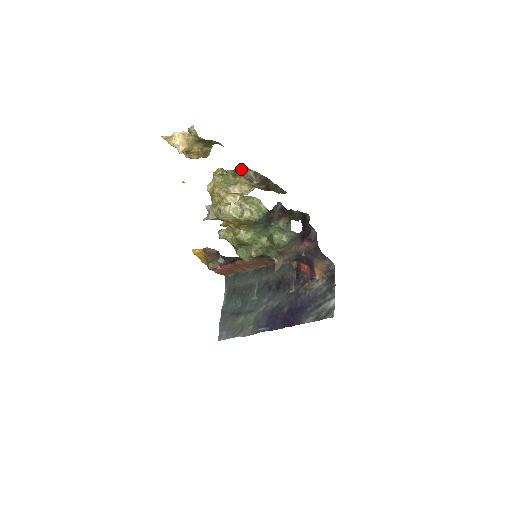
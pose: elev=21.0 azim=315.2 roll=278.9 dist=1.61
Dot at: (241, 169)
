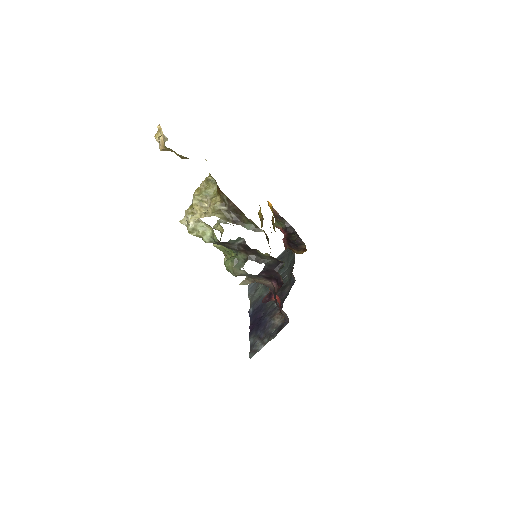
Dot at: (219, 188)
